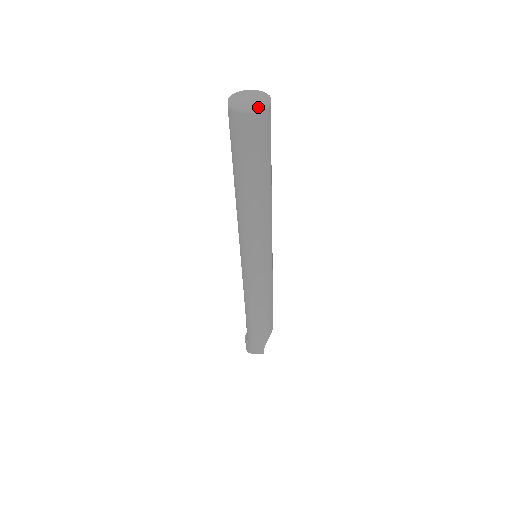
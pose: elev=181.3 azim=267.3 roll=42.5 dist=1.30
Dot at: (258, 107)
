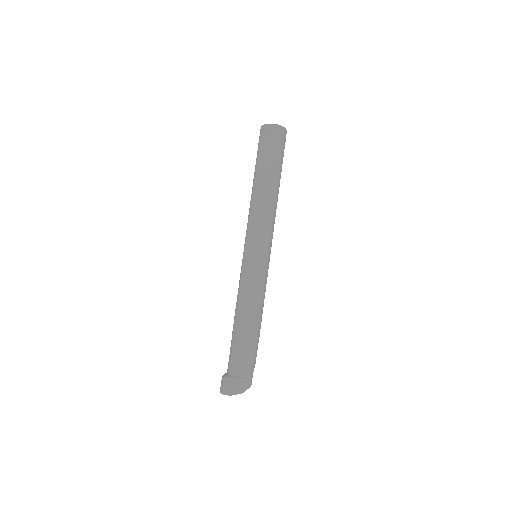
Dot at: (285, 128)
